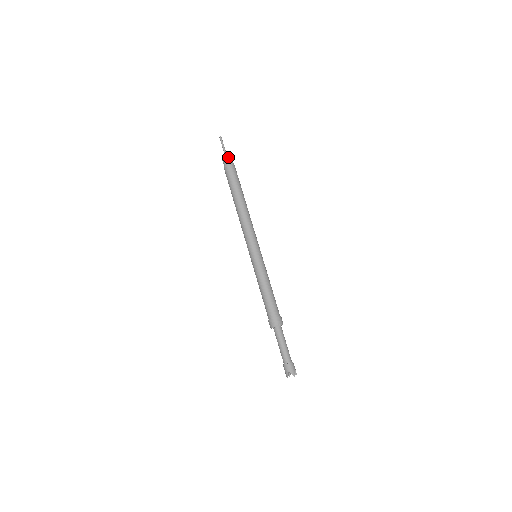
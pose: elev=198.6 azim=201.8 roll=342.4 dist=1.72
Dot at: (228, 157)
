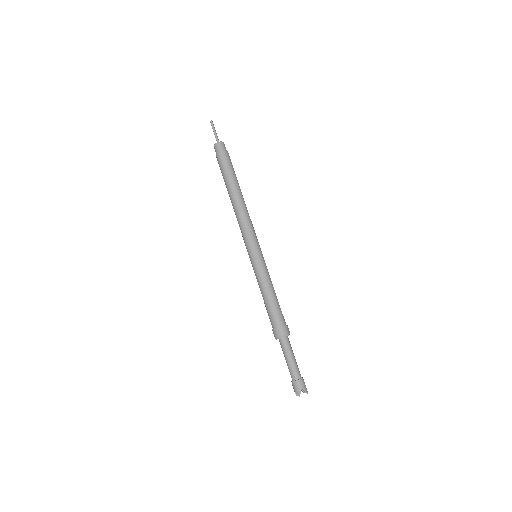
Dot at: (223, 144)
